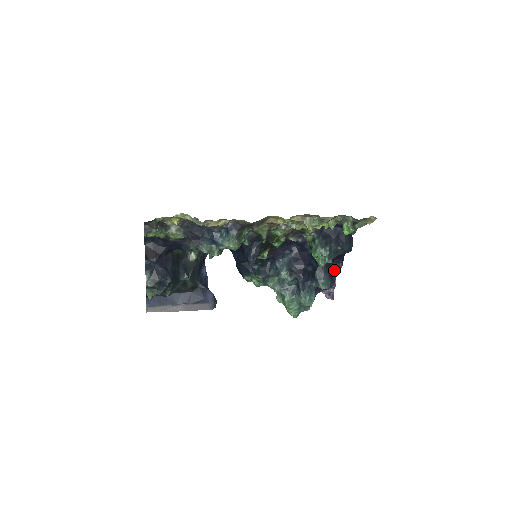
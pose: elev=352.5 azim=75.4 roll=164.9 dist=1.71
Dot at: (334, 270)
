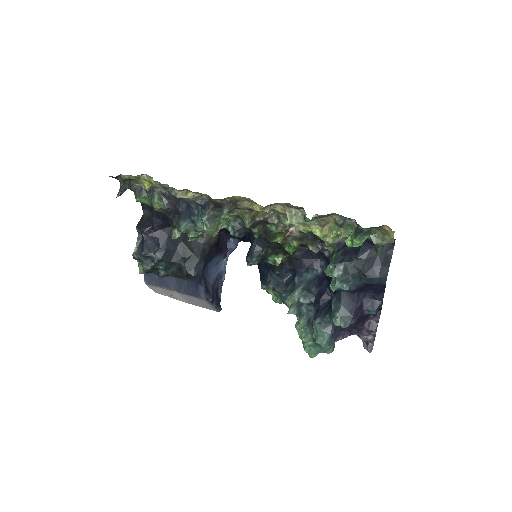
Dot at: (365, 307)
